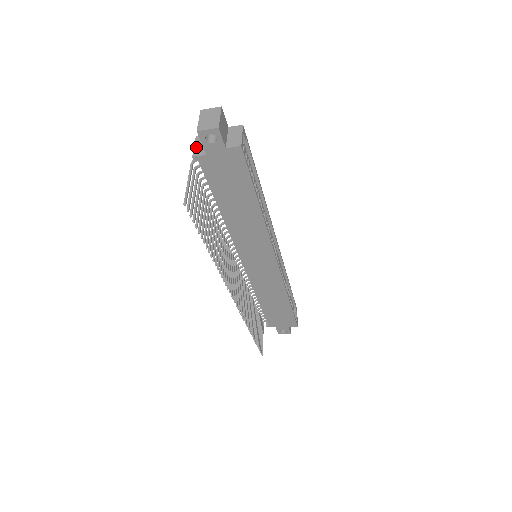
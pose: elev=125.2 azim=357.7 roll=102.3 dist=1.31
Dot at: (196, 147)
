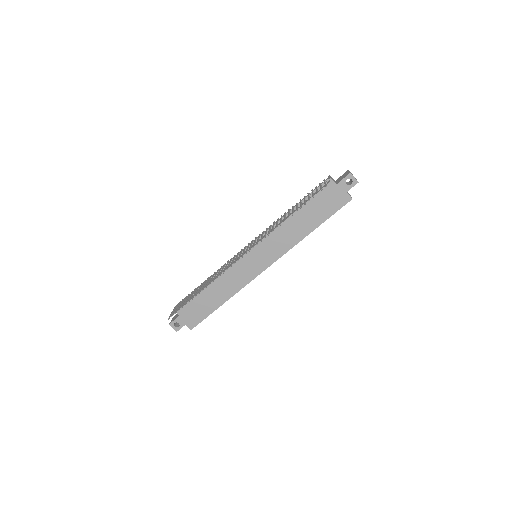
Dot at: (331, 177)
